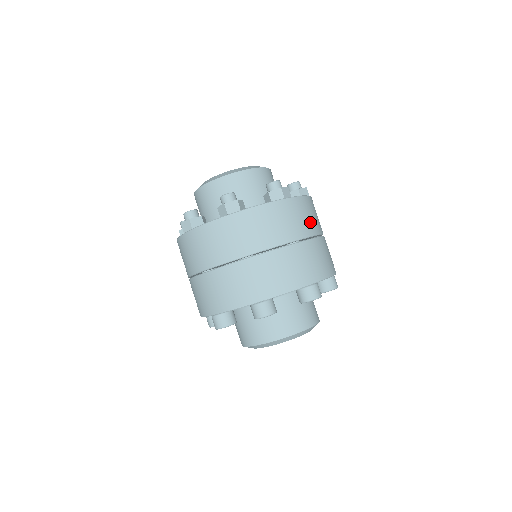
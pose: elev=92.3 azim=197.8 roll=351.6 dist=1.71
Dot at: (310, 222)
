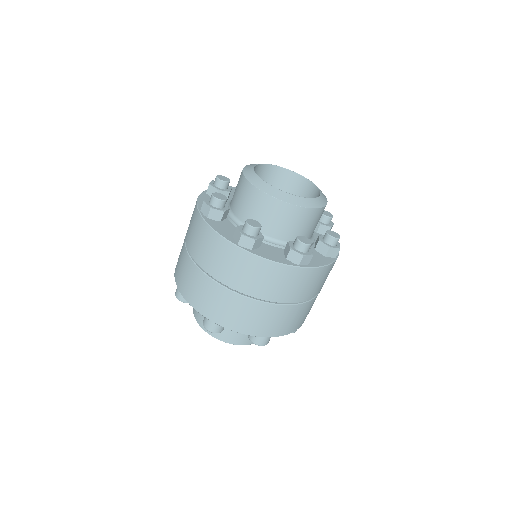
Dot at: (252, 283)
